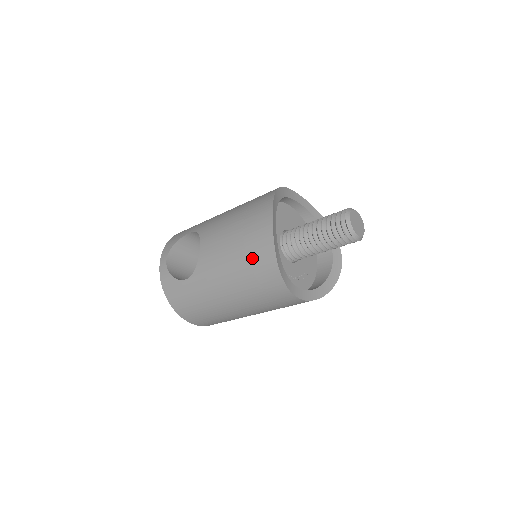
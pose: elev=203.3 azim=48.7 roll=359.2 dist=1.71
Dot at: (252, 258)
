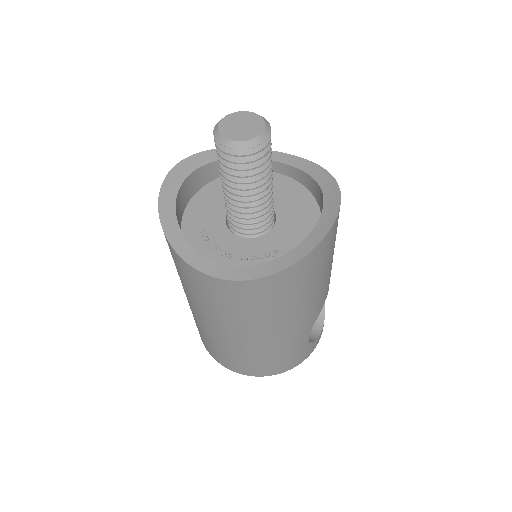
Dot at: occluded
